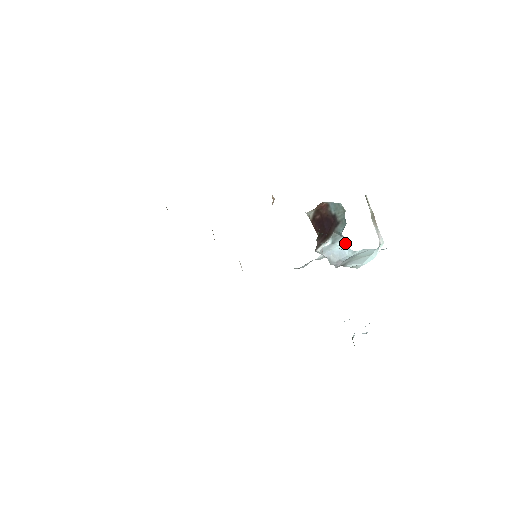
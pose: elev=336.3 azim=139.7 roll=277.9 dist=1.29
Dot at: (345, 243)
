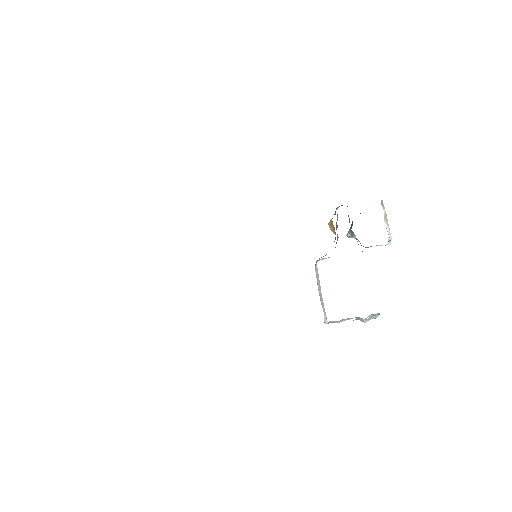
Dot at: occluded
